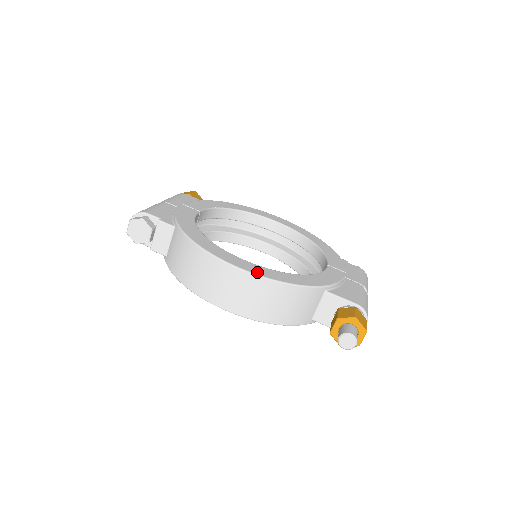
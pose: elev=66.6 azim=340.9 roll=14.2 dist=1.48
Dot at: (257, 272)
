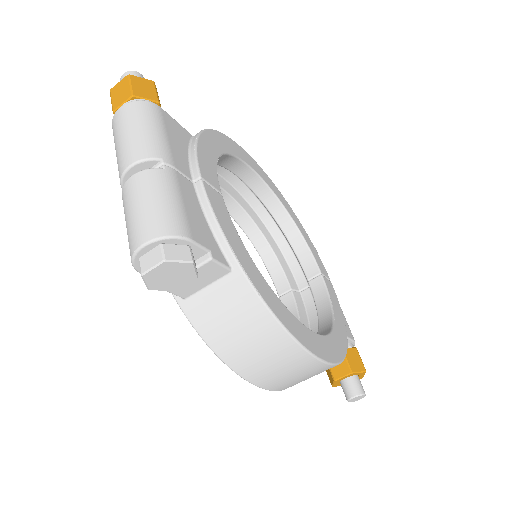
Dot at: (333, 357)
